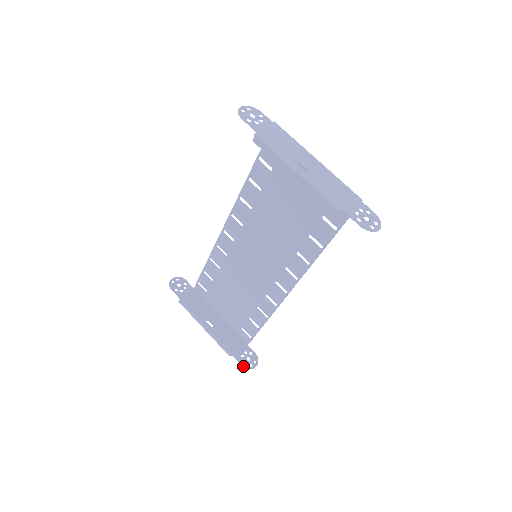
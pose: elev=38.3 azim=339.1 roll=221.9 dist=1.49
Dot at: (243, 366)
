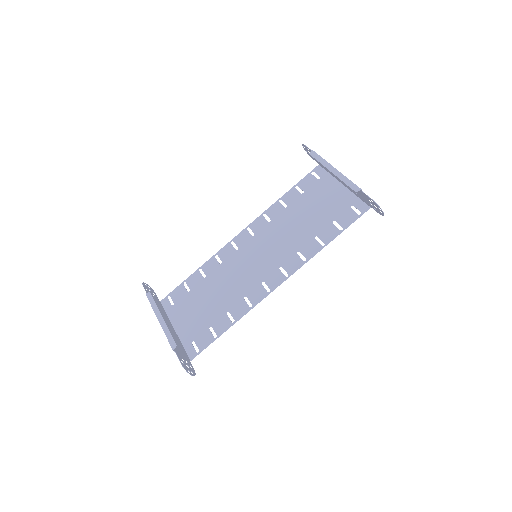
Dot at: (182, 364)
